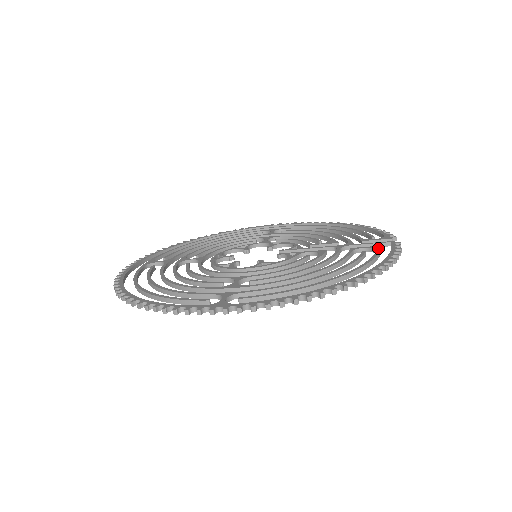
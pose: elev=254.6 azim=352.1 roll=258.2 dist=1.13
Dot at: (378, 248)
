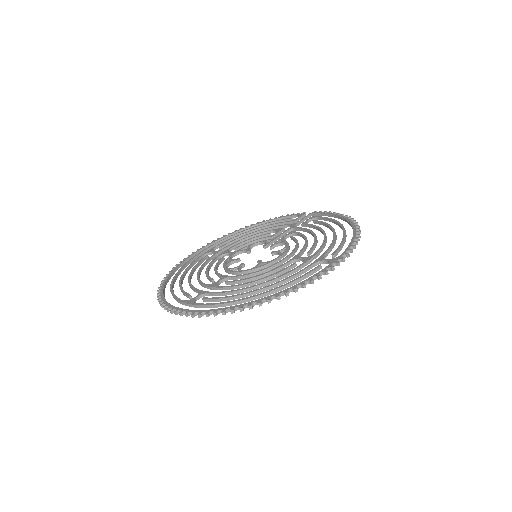
Dot at: (316, 216)
